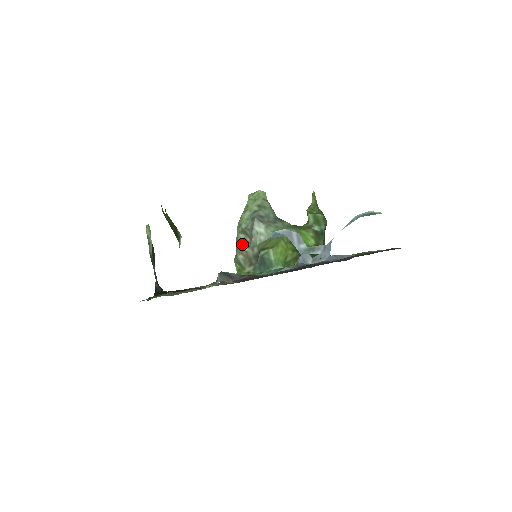
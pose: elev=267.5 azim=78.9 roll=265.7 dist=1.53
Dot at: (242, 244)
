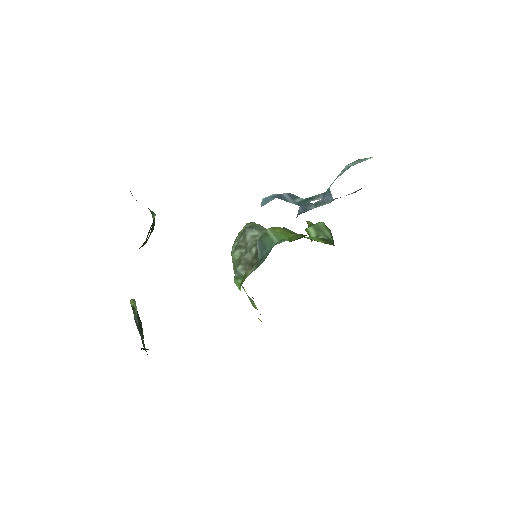
Dot at: (238, 259)
